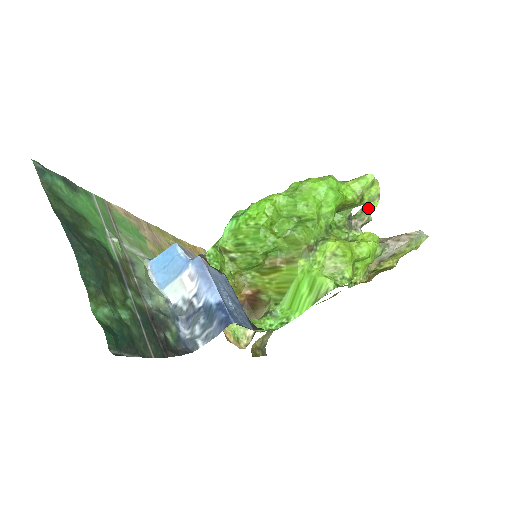
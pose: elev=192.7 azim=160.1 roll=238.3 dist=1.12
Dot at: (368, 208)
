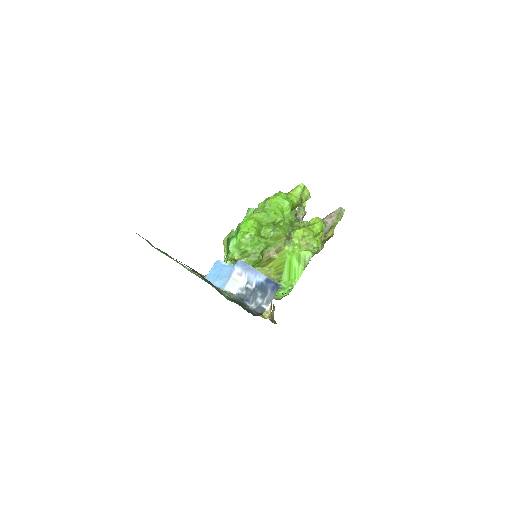
Dot at: (302, 206)
